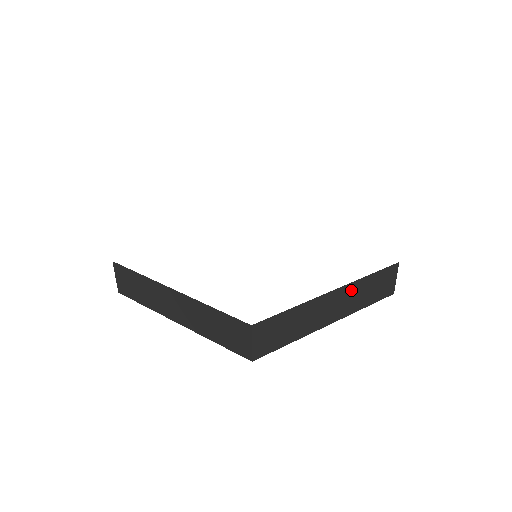
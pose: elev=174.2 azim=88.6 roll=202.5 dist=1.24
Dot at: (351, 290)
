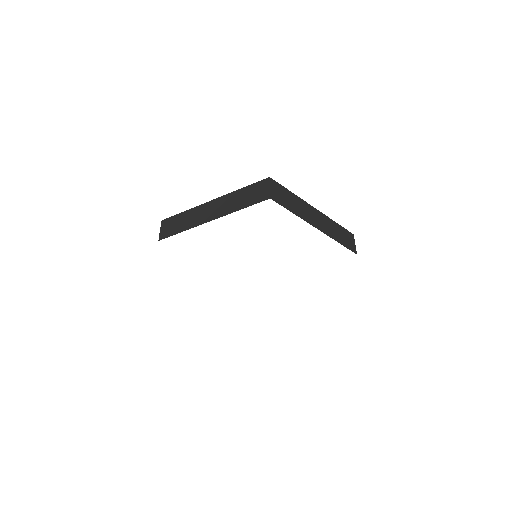
Dot at: (326, 220)
